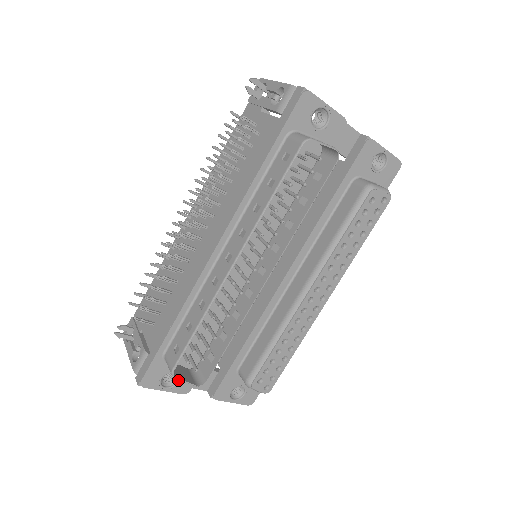
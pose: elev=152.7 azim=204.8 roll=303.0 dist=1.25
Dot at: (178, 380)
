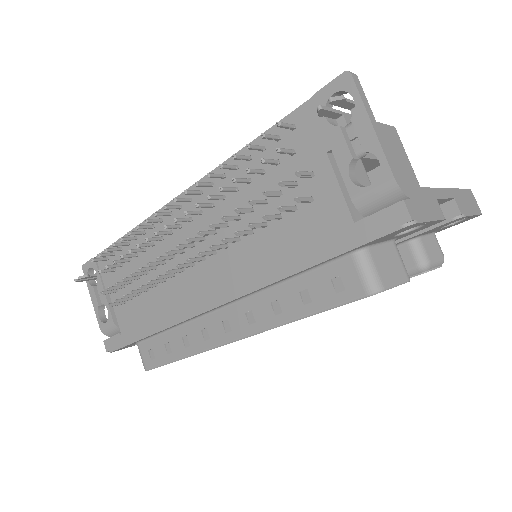
Dot at: occluded
